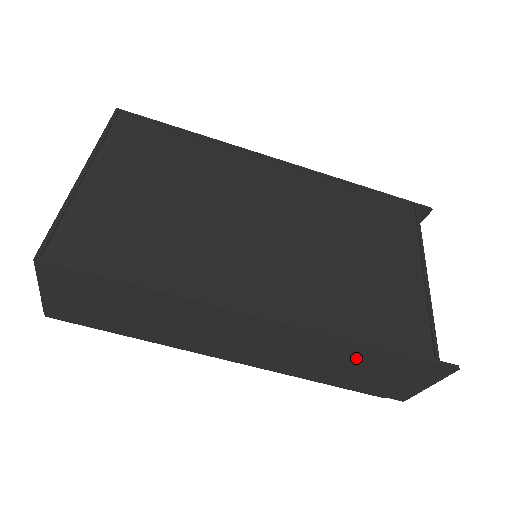
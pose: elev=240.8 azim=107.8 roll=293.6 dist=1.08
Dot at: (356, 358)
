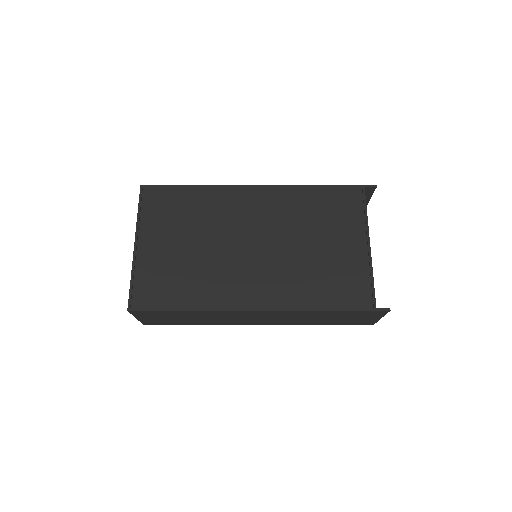
Dot at: (326, 315)
